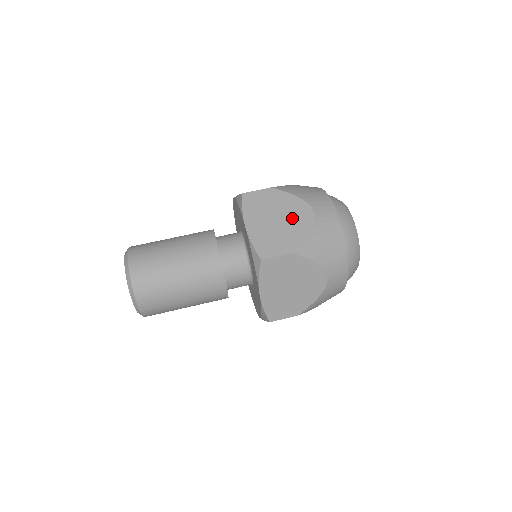
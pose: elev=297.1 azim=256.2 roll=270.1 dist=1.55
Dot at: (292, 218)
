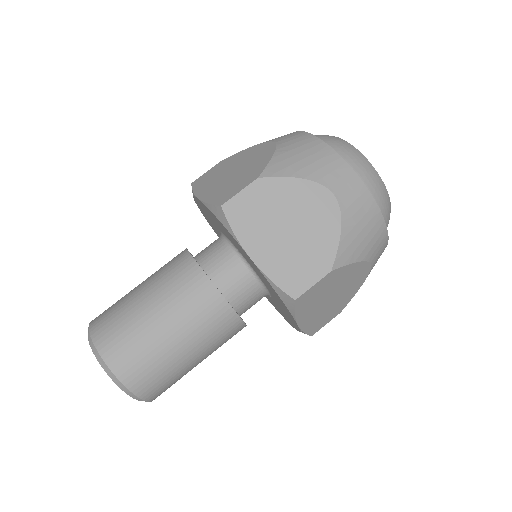
Dot at: (308, 217)
